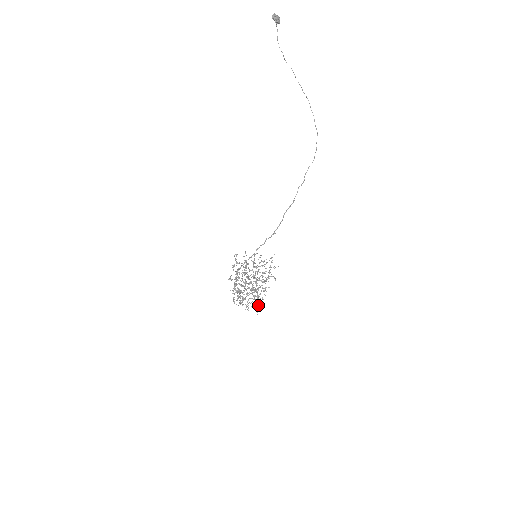
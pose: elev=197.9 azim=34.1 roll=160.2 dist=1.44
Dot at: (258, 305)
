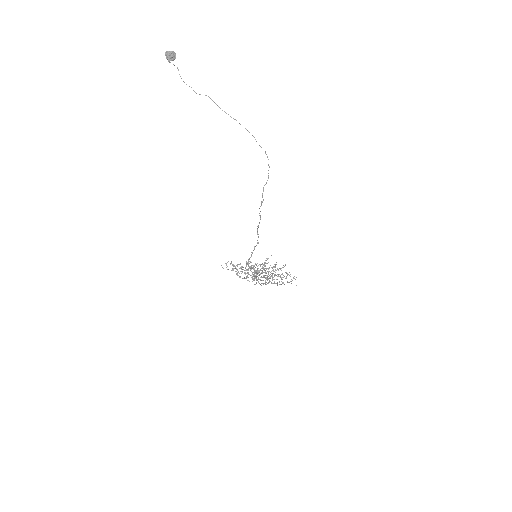
Dot at: occluded
